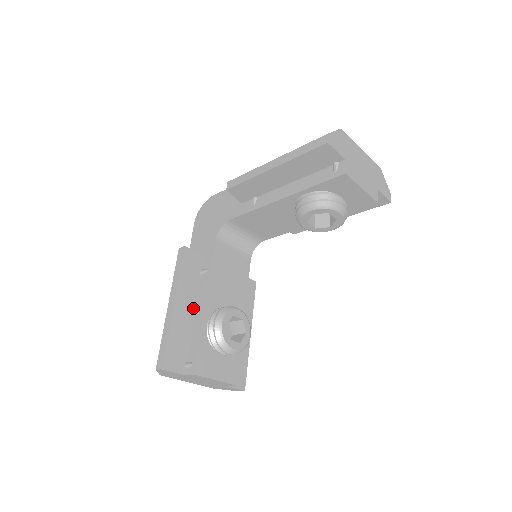
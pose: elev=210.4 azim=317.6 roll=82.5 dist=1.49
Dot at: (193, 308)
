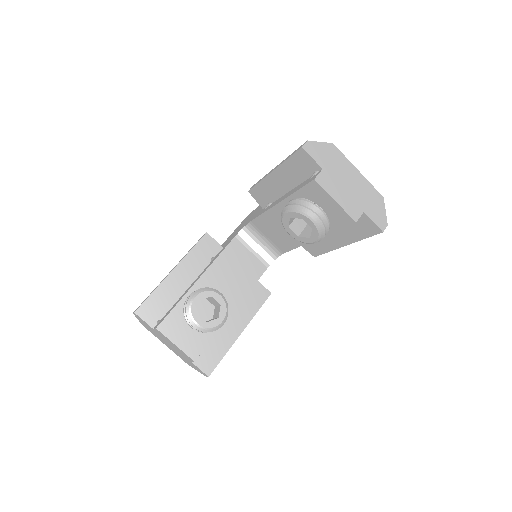
Dot at: (189, 282)
